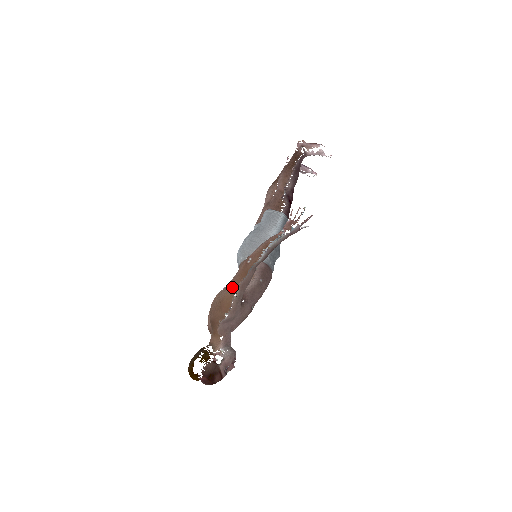
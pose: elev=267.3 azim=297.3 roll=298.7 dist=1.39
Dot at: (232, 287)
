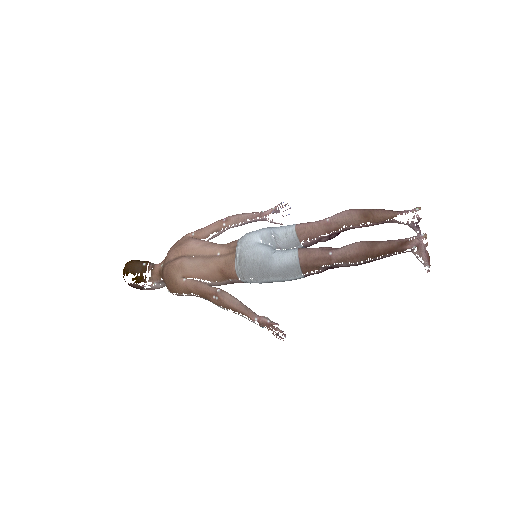
Dot at: (188, 290)
